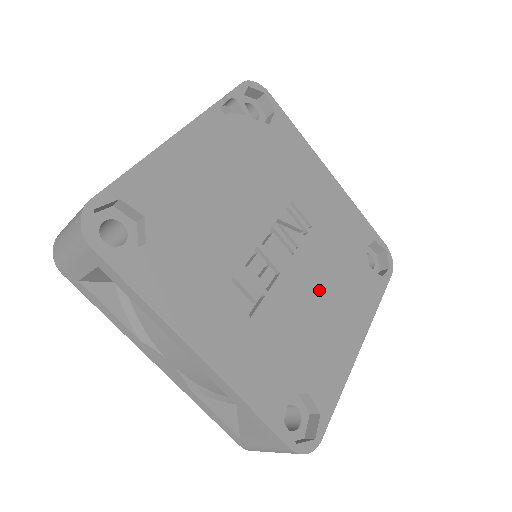
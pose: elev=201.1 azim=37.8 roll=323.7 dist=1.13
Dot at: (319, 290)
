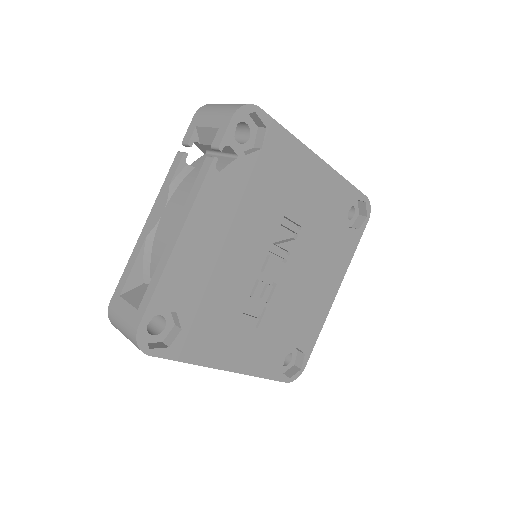
Dot at: (306, 276)
